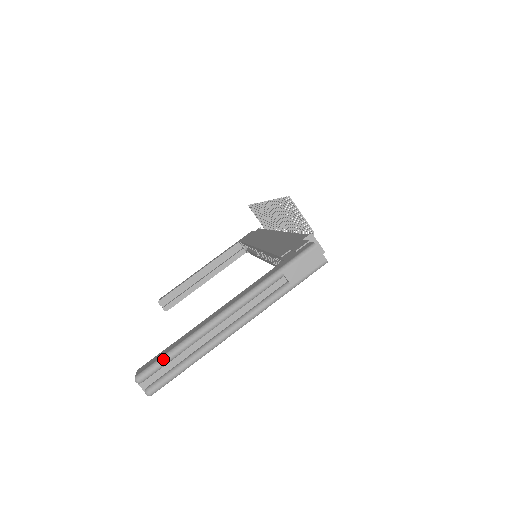
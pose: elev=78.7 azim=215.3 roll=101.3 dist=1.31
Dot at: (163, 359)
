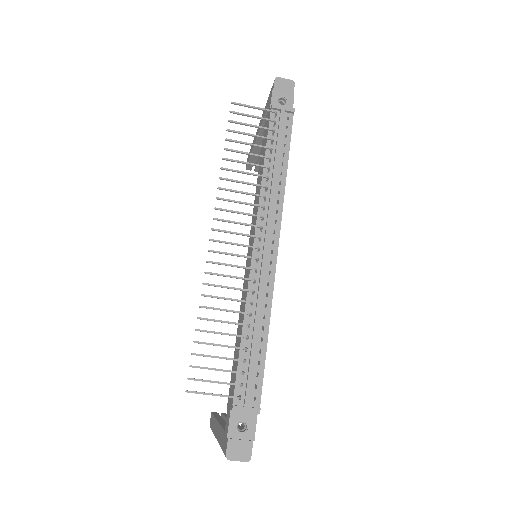
Dot at: occluded
